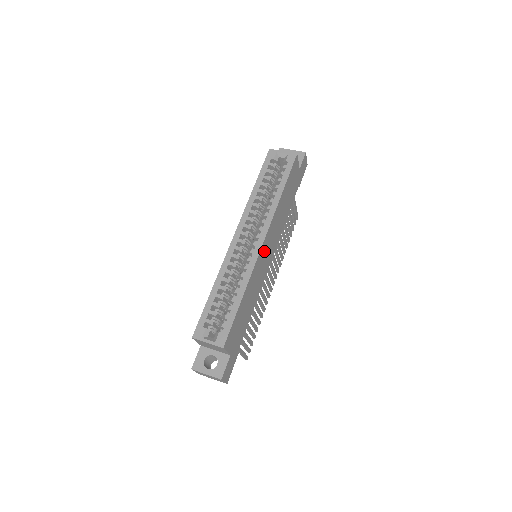
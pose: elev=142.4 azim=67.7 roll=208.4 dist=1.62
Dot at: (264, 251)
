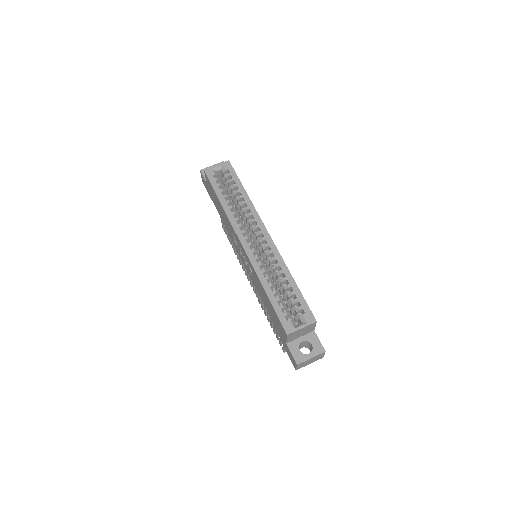
Dot at: occluded
